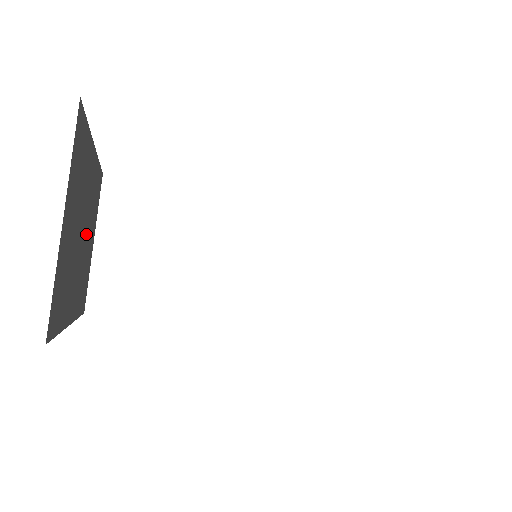
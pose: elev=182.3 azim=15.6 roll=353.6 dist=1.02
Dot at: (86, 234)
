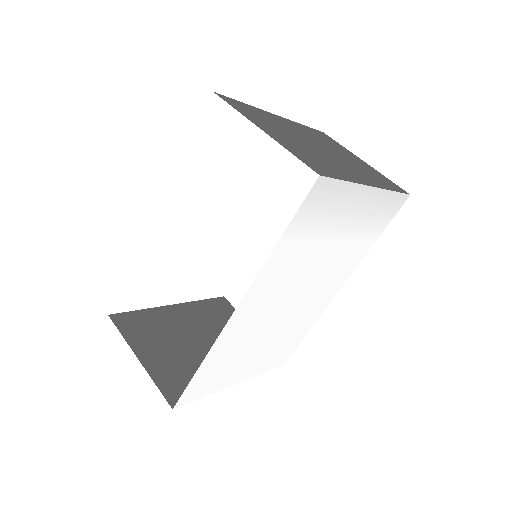
Dot at: (217, 337)
